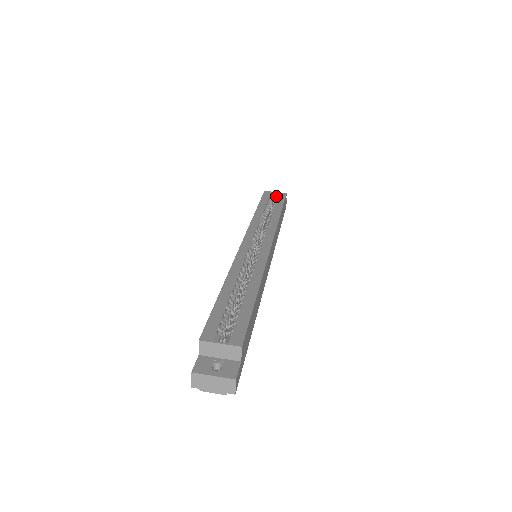
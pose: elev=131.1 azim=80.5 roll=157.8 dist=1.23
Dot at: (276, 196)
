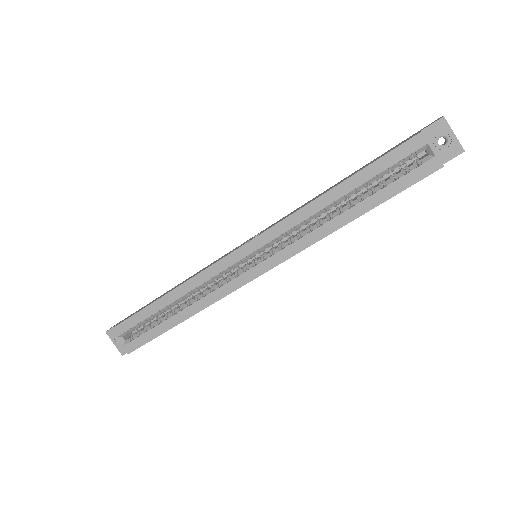
Dot at: (422, 159)
